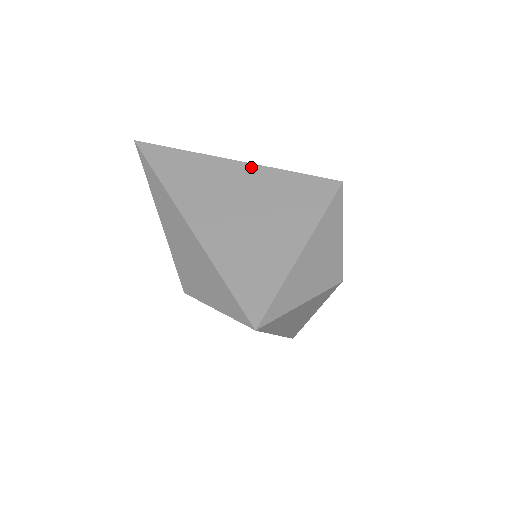
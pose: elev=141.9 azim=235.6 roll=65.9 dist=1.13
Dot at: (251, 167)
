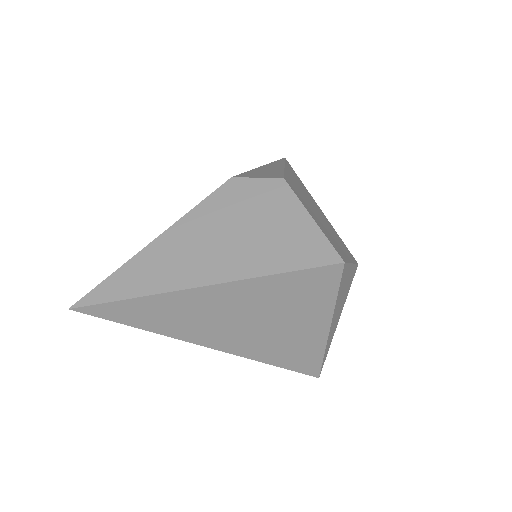
Dot at: (229, 287)
